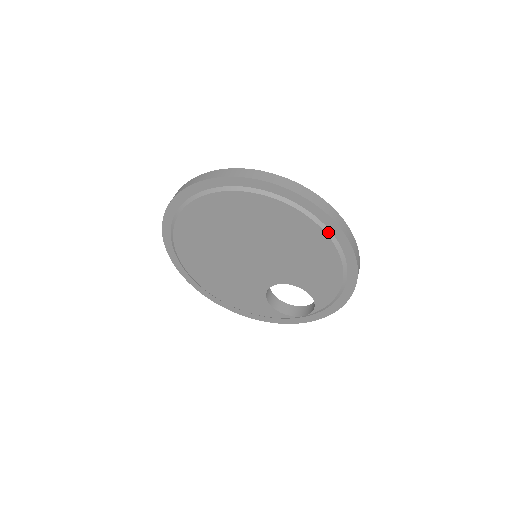
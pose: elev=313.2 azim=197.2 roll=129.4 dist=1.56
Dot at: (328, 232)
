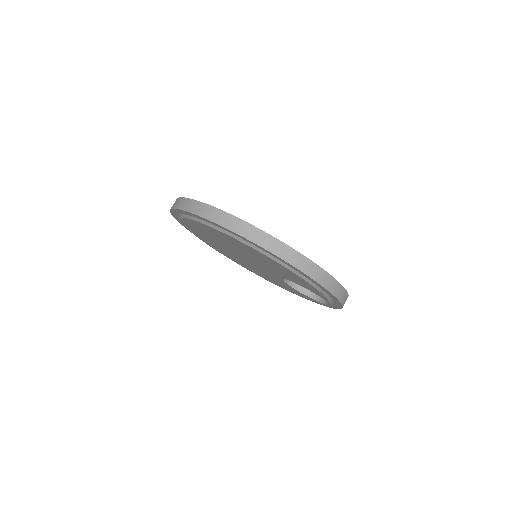
Dot at: (249, 244)
